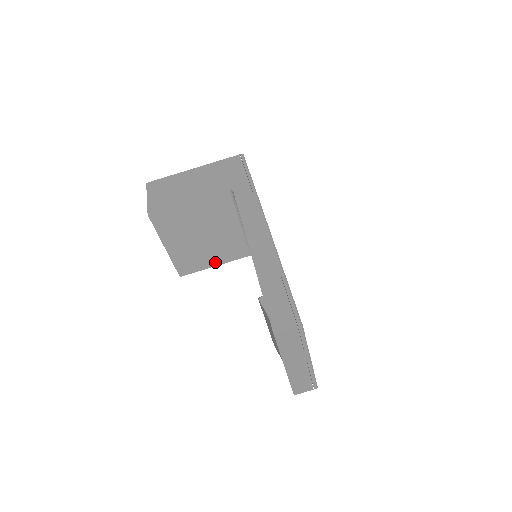
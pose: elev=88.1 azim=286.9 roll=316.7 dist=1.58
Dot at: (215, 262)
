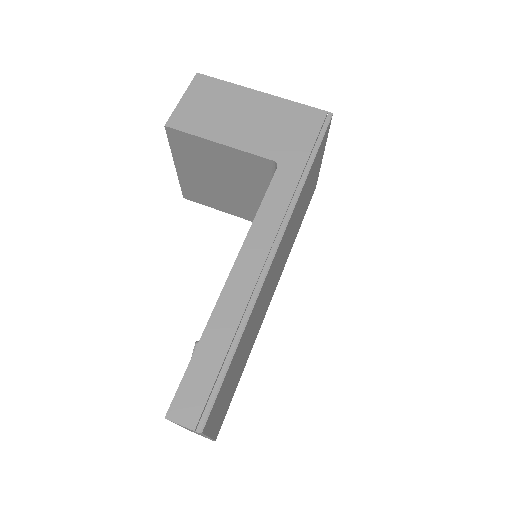
Dot at: (227, 209)
